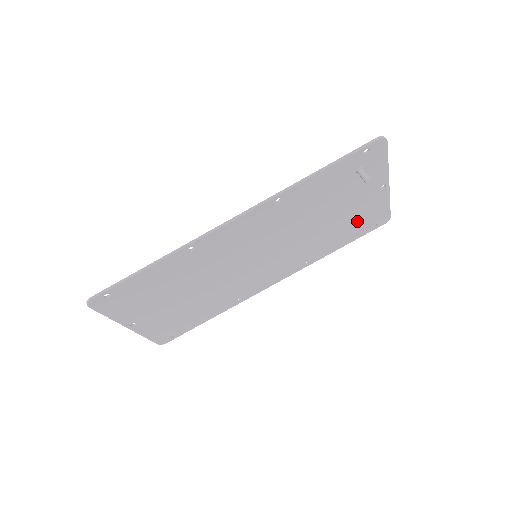
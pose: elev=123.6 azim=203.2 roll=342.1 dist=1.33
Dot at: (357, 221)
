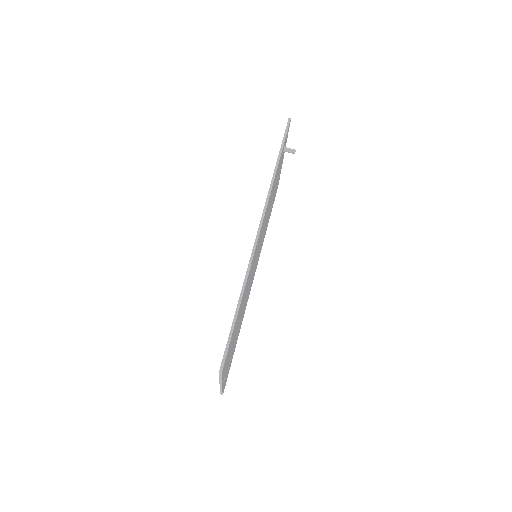
Dot at: (274, 195)
